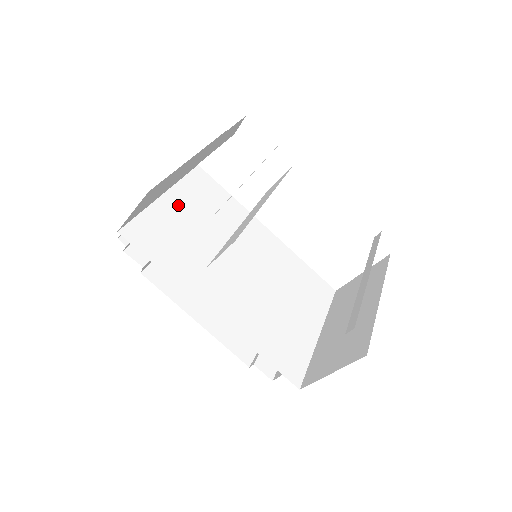
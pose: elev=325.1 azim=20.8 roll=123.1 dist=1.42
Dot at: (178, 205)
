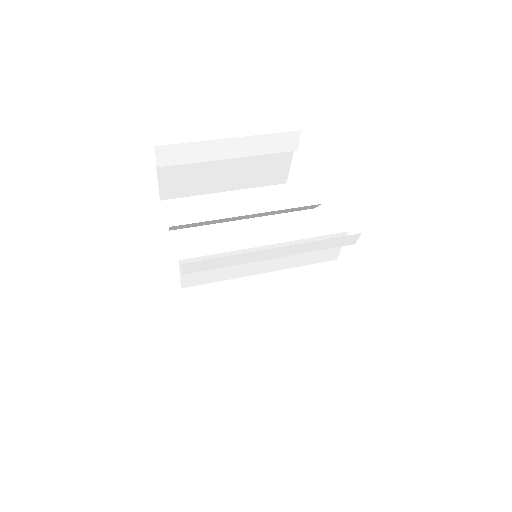
Dot at: (231, 202)
